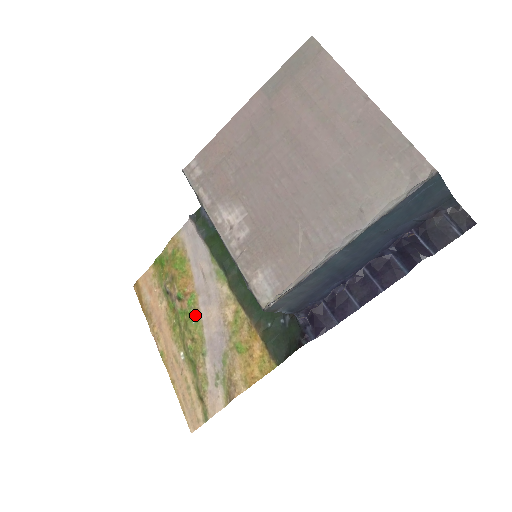
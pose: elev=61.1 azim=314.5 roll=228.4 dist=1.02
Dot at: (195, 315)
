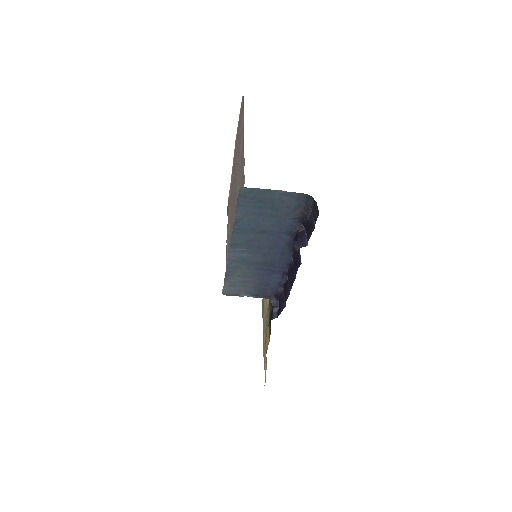
Dot at: (263, 301)
